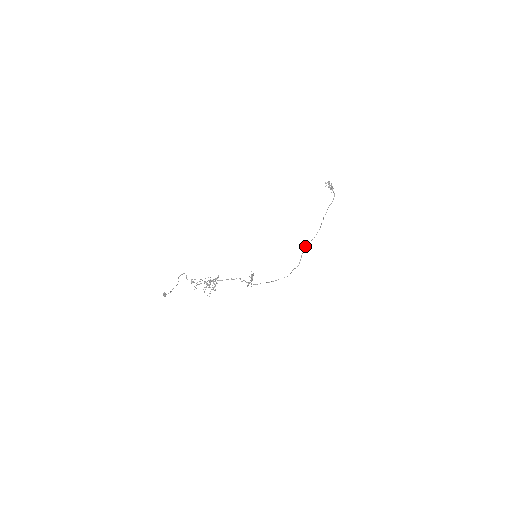
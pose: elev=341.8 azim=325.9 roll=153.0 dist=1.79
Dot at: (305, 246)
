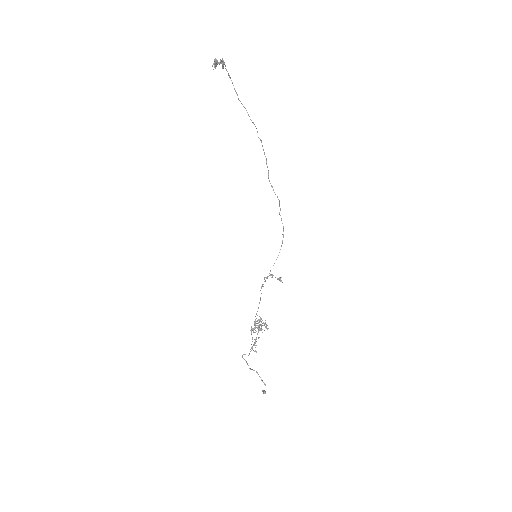
Dot at: (269, 181)
